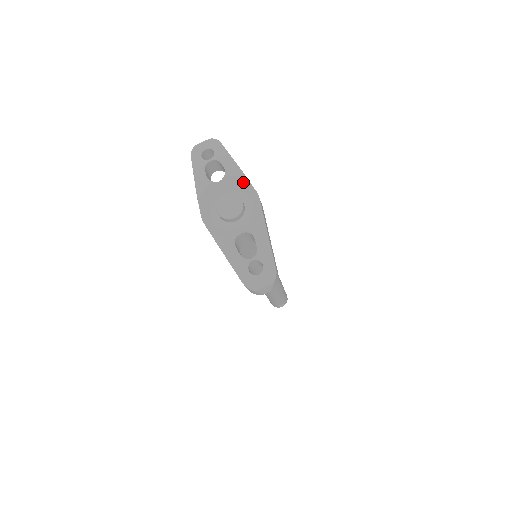
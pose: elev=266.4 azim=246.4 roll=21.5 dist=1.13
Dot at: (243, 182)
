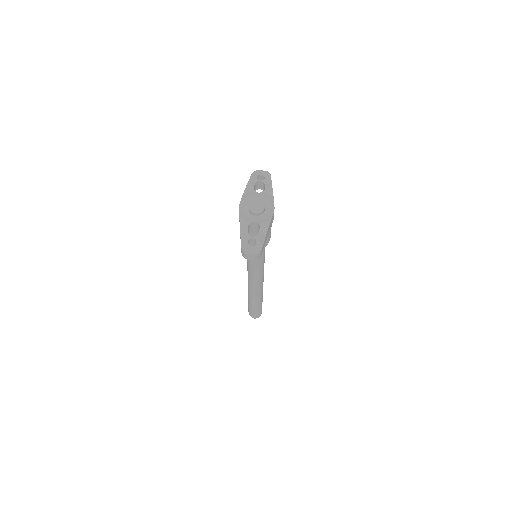
Dot at: (270, 199)
